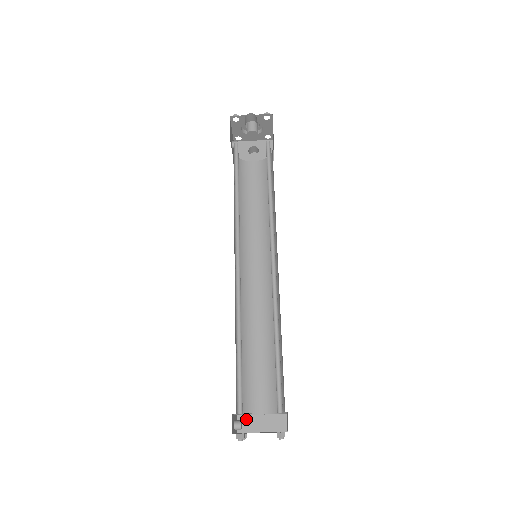
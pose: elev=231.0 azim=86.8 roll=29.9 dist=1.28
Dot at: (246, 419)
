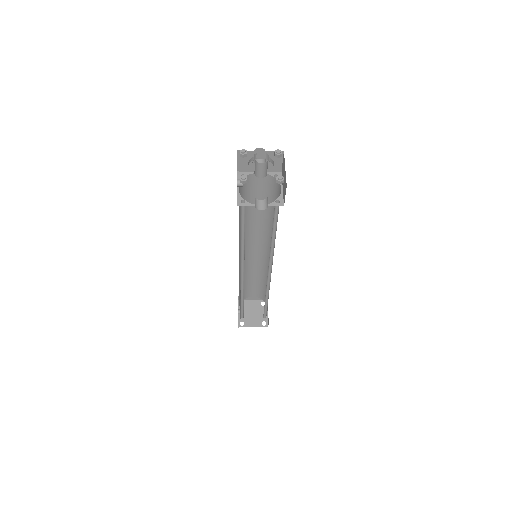
Dot at: occluded
